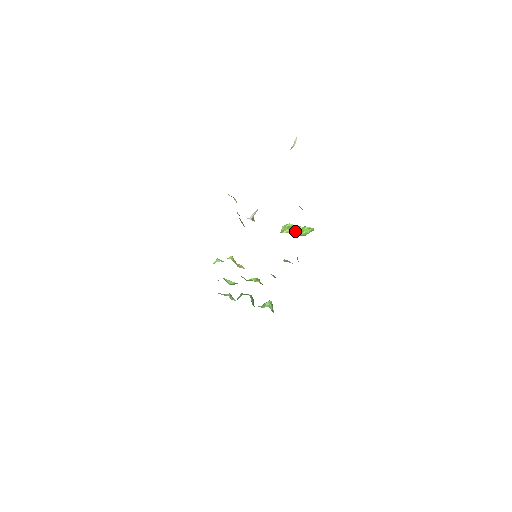
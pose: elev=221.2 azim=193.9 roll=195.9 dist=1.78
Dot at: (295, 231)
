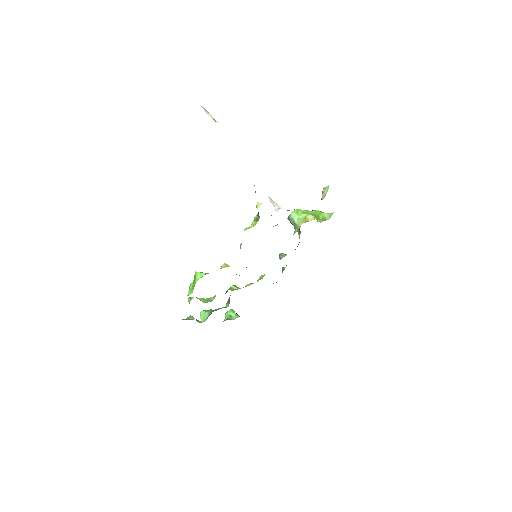
Dot at: (316, 216)
